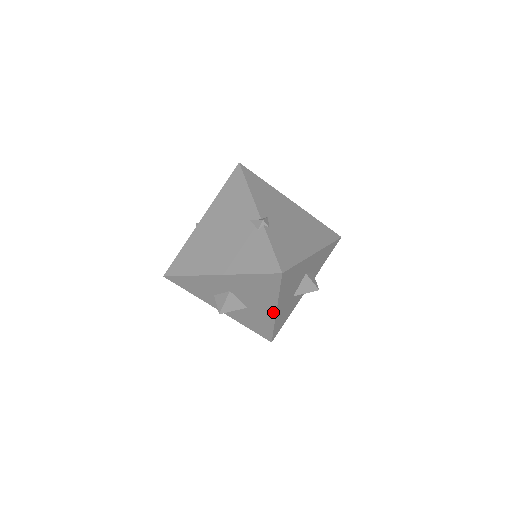
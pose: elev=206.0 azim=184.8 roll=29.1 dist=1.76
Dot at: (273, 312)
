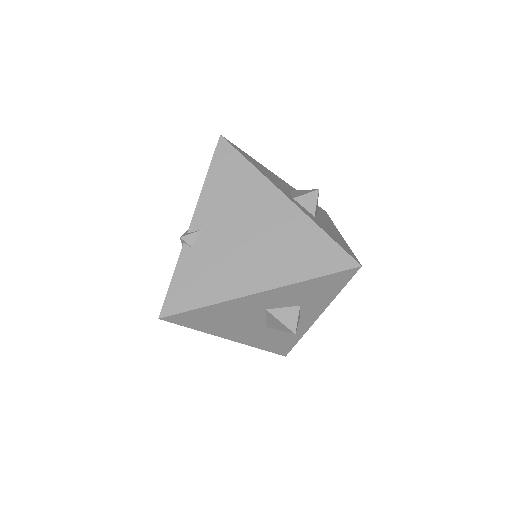
Dot at: occluded
